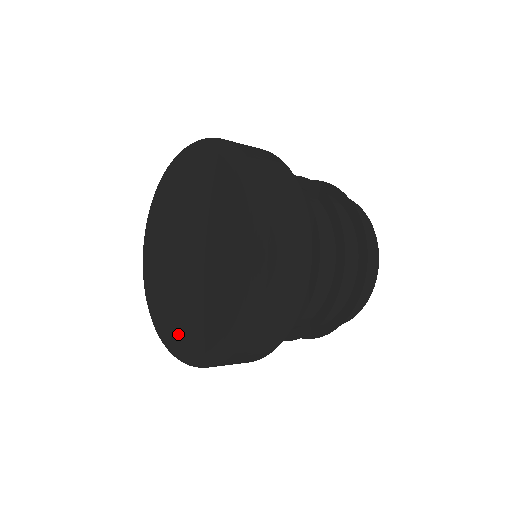
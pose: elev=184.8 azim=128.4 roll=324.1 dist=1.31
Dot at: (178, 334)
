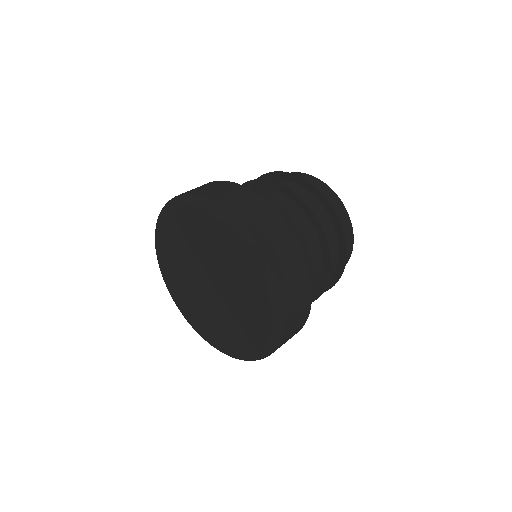
Dot at: (193, 317)
